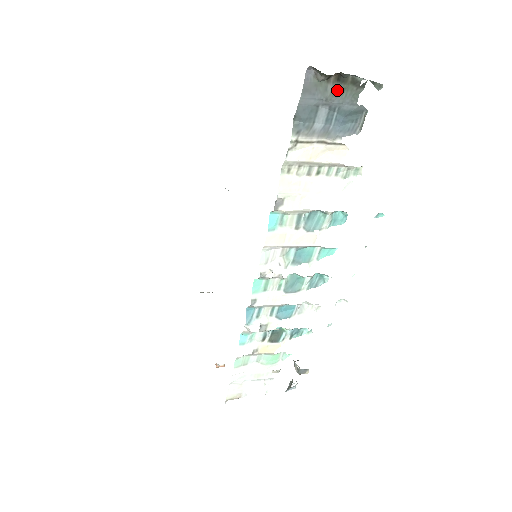
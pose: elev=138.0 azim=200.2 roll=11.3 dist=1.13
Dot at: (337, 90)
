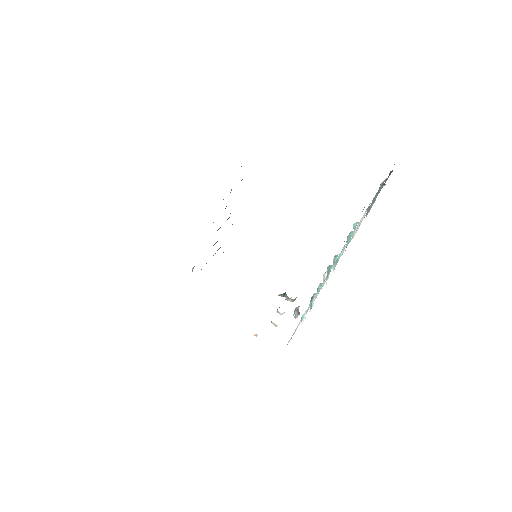
Dot at: (385, 182)
